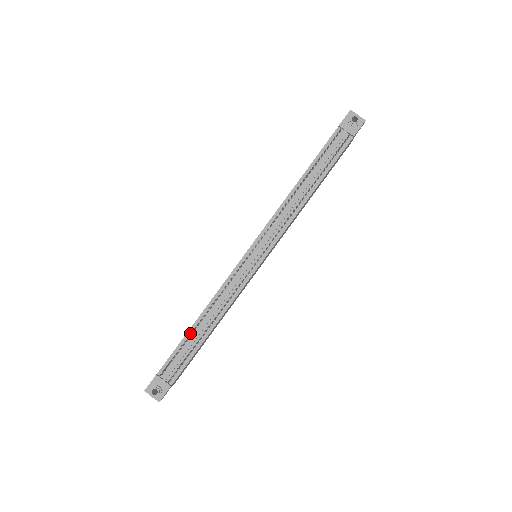
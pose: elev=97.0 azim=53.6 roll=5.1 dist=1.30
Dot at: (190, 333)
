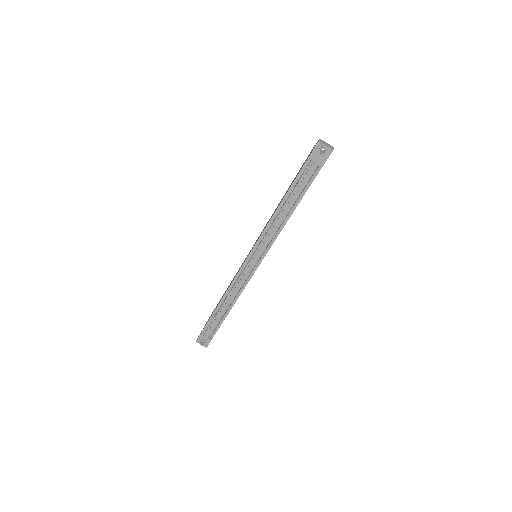
Dot at: (216, 313)
